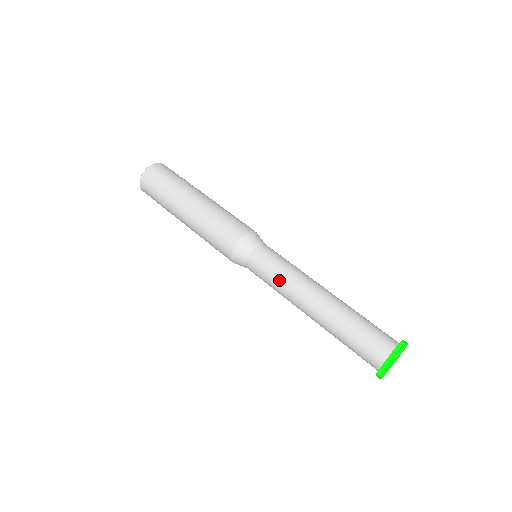
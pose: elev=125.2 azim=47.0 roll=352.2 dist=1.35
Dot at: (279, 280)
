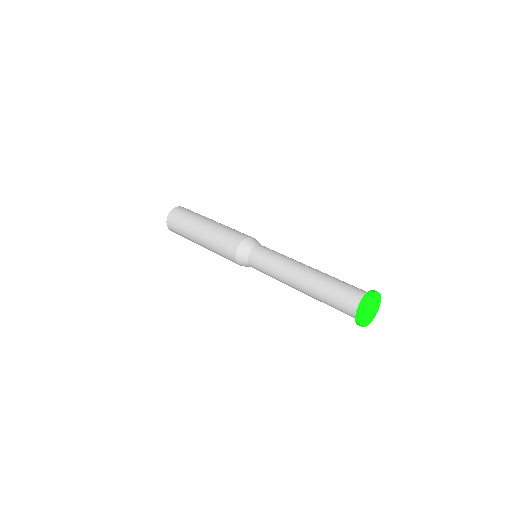
Dot at: (271, 273)
